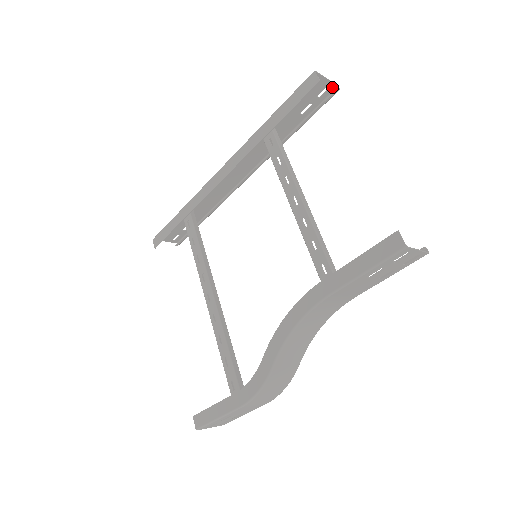
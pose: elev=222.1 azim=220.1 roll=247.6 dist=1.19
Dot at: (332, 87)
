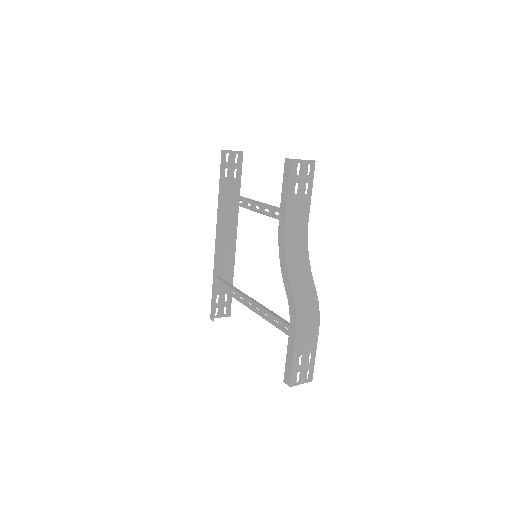
Dot at: (239, 154)
